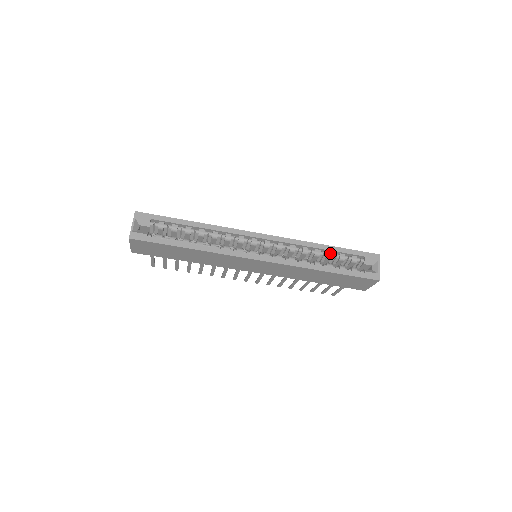
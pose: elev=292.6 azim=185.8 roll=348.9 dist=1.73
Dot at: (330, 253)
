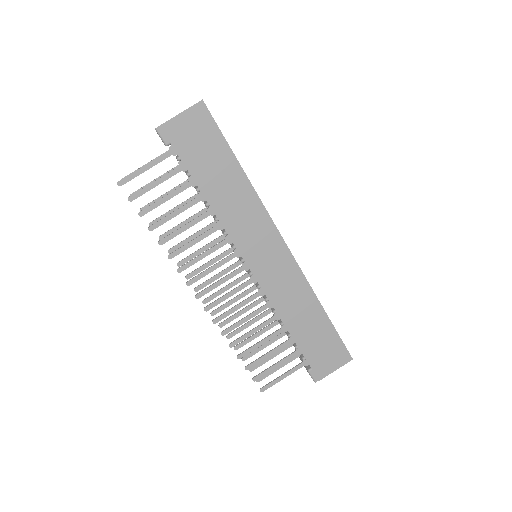
Dot at: occluded
